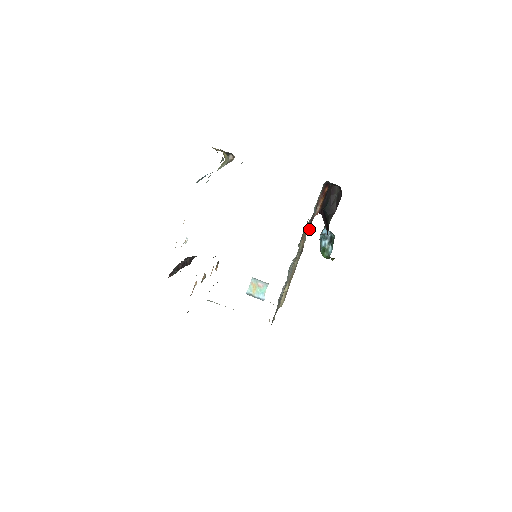
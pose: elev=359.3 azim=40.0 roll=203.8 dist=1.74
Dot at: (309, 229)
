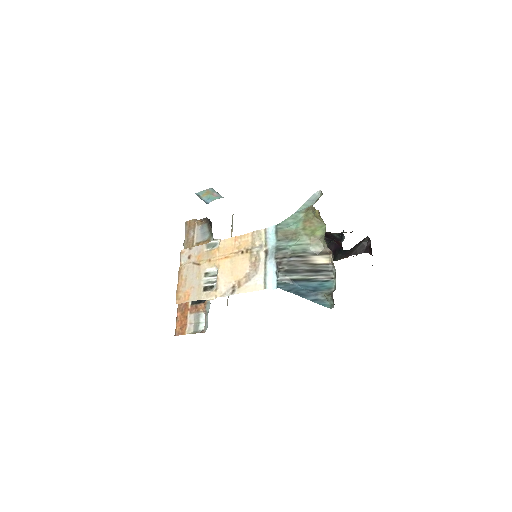
Dot at: occluded
